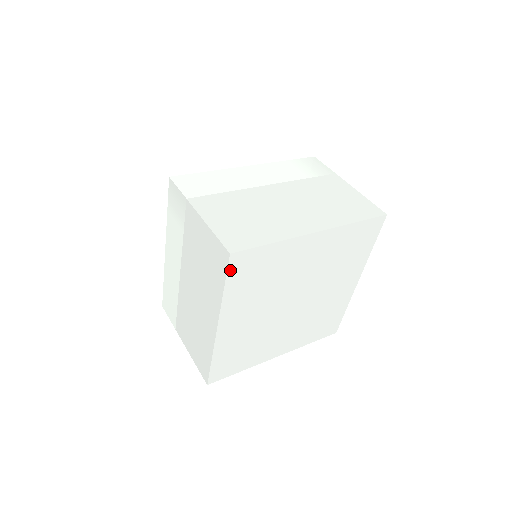
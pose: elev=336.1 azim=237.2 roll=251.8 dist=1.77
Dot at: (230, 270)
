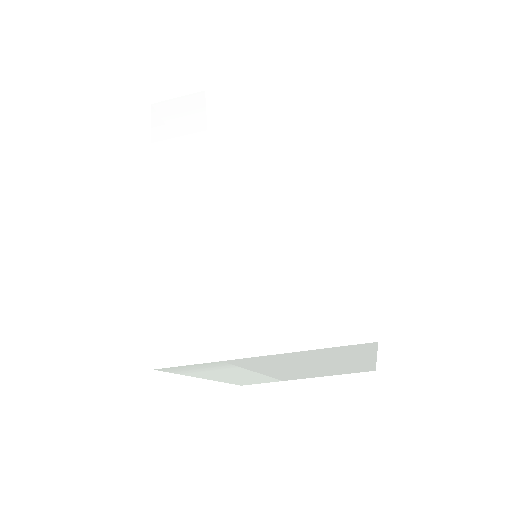
Dot at: (331, 87)
